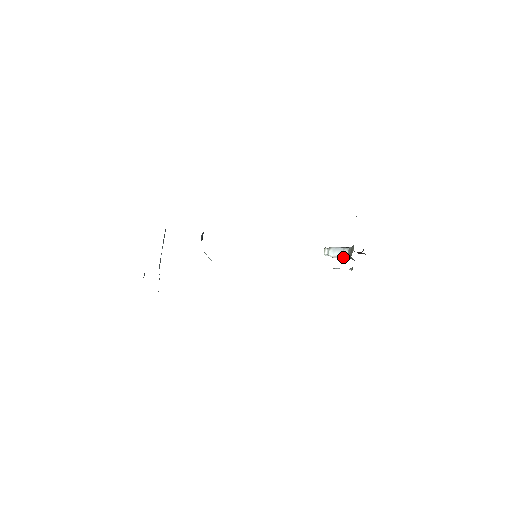
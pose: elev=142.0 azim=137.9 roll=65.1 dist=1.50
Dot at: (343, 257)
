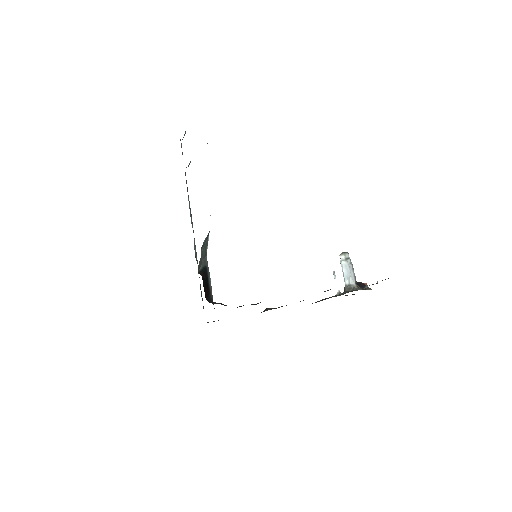
Dot at: (344, 279)
